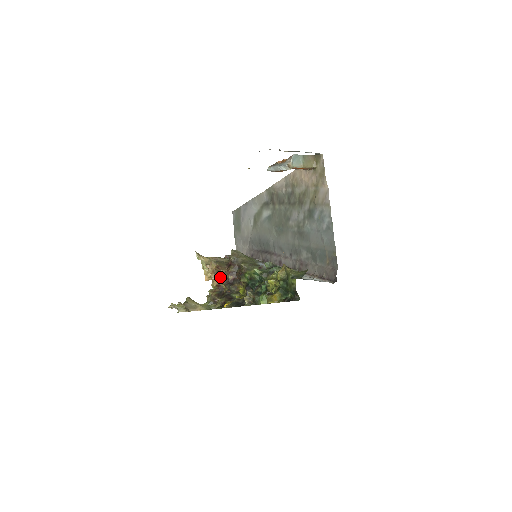
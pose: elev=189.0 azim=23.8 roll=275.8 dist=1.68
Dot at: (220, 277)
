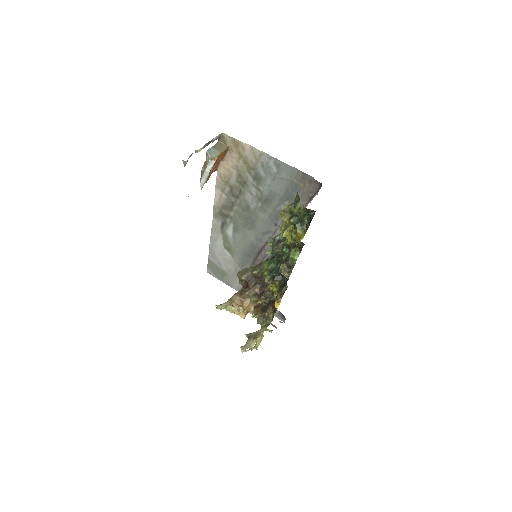
Dot at: (250, 299)
